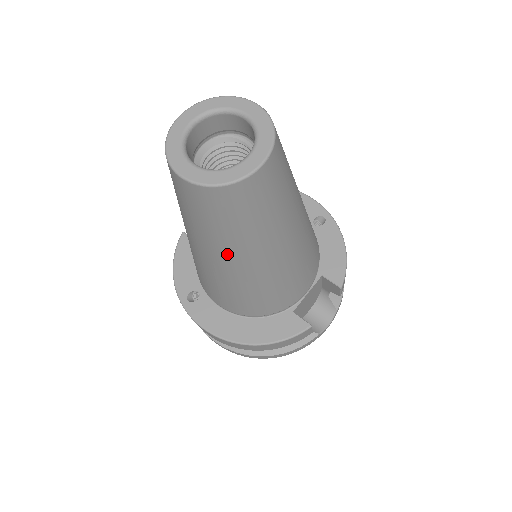
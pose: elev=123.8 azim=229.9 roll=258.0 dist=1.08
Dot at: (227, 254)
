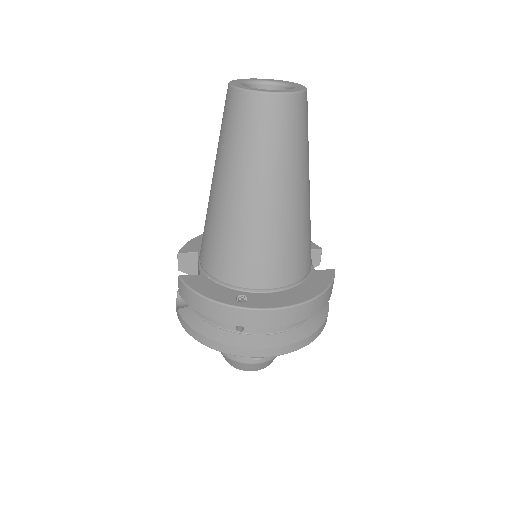
Dot at: (294, 180)
